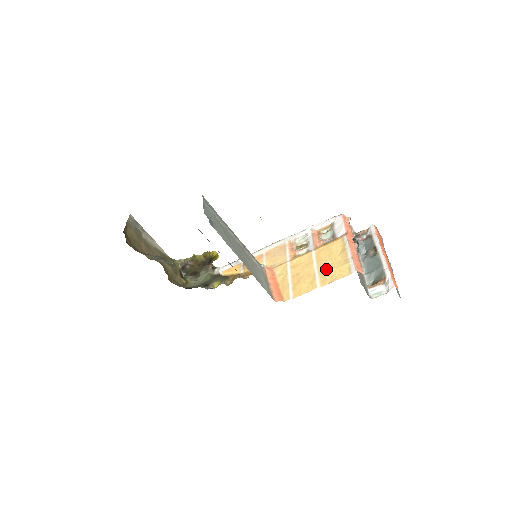
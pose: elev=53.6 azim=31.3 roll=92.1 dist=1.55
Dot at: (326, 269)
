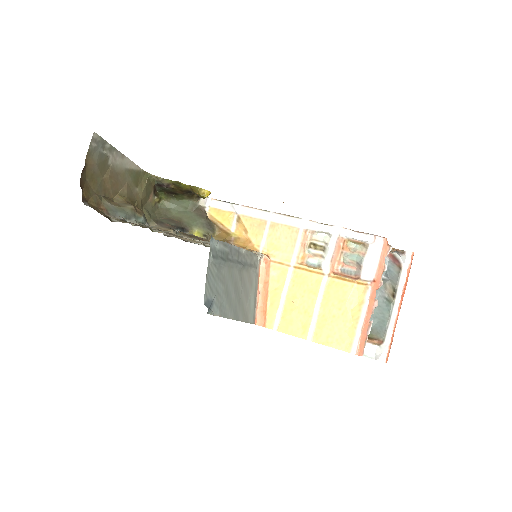
Dot at: (327, 320)
